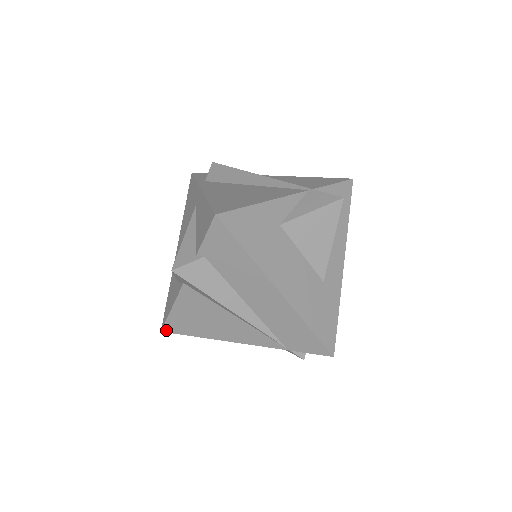
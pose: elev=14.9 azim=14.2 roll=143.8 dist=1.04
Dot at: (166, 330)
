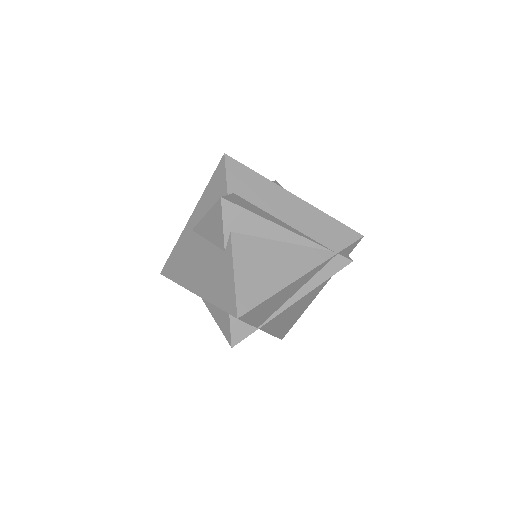
Dot at: (241, 312)
